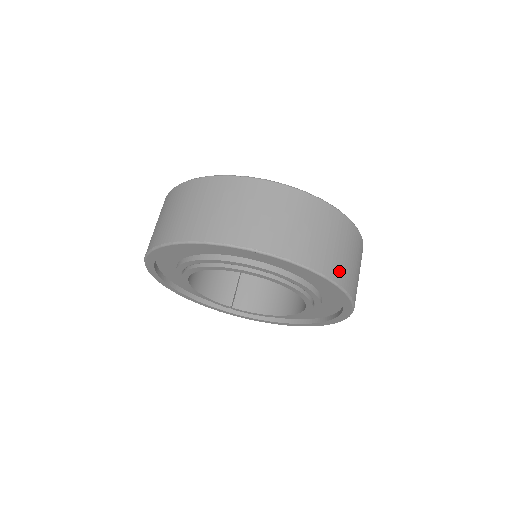
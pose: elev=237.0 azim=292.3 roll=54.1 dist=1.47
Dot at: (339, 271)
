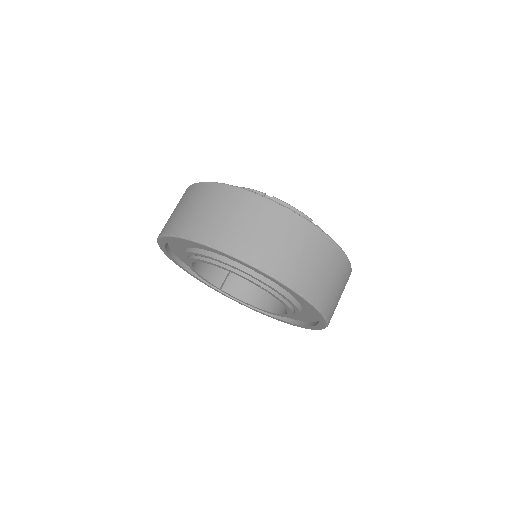
Dot at: (325, 301)
